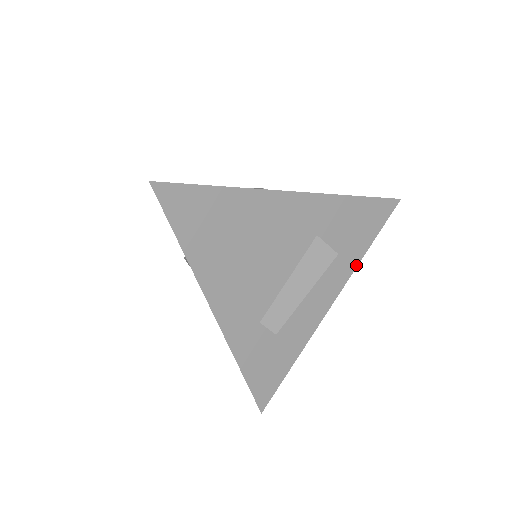
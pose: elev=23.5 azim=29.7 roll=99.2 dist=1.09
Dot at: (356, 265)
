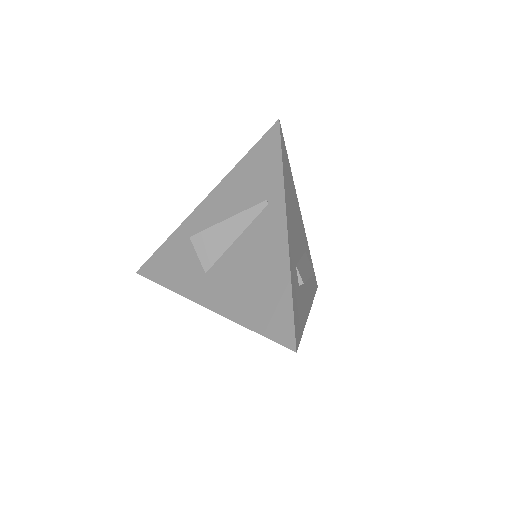
Dot at: occluded
